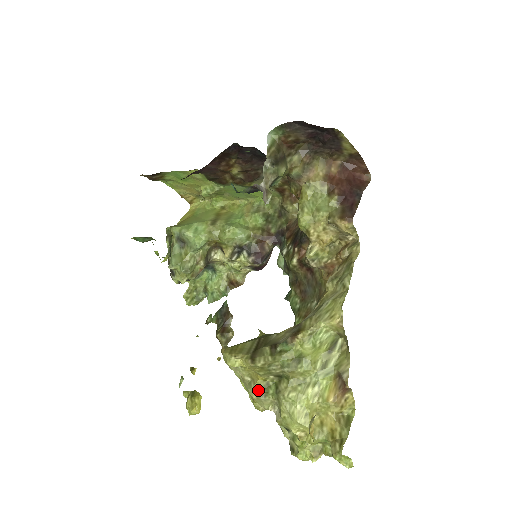
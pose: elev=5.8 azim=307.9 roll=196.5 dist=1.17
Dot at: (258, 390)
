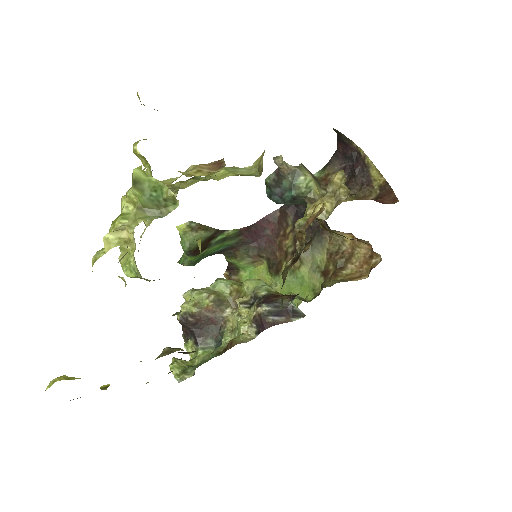
Dot at: occluded
